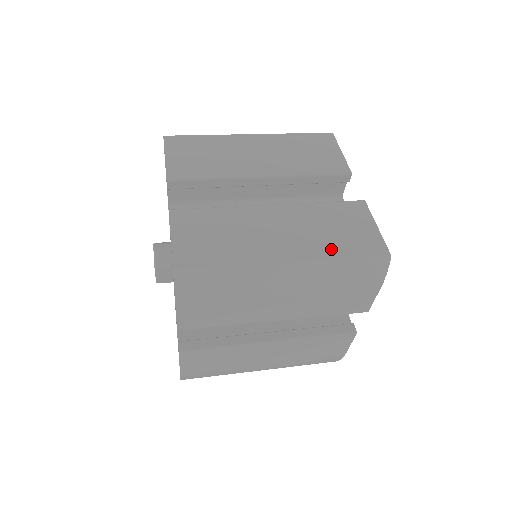
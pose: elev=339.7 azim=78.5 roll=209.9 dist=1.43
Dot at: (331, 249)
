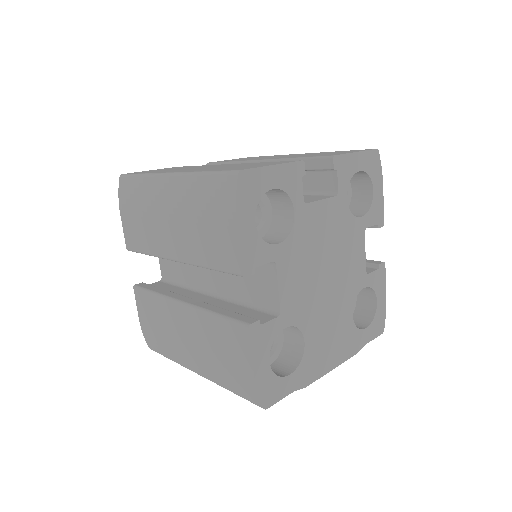
Dot at: occluded
